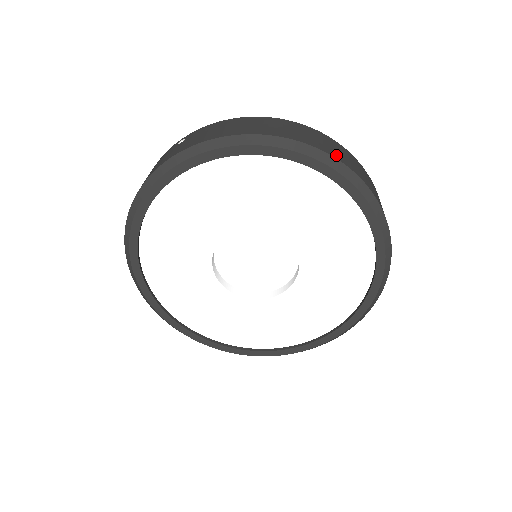
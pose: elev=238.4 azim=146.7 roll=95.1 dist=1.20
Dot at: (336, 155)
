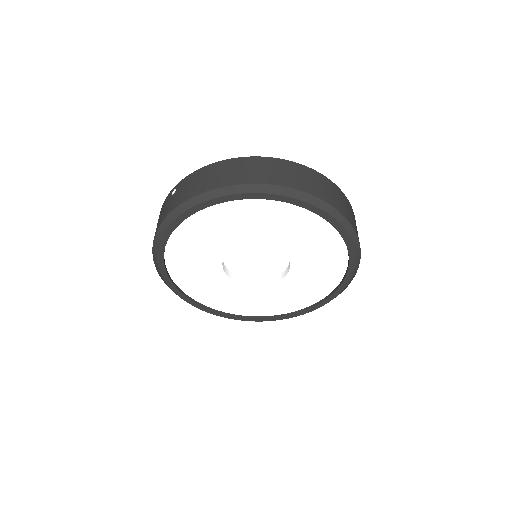
Dot at: (290, 183)
